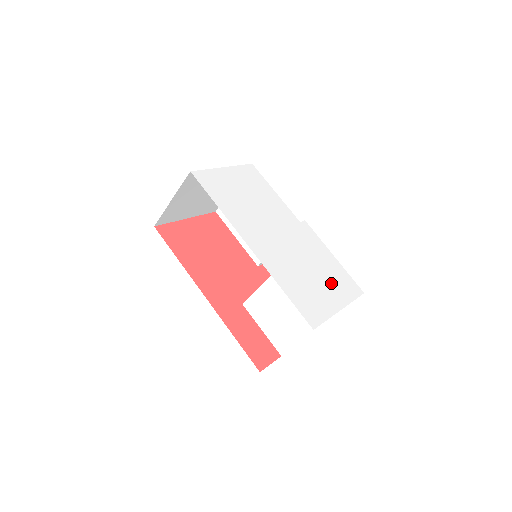
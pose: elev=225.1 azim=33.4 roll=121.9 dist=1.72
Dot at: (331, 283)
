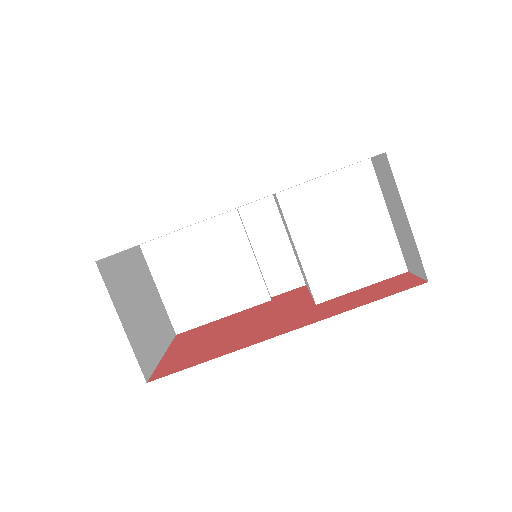
Dot at: occluded
